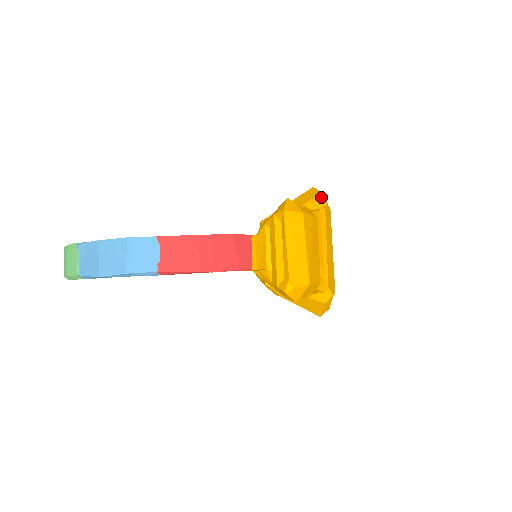
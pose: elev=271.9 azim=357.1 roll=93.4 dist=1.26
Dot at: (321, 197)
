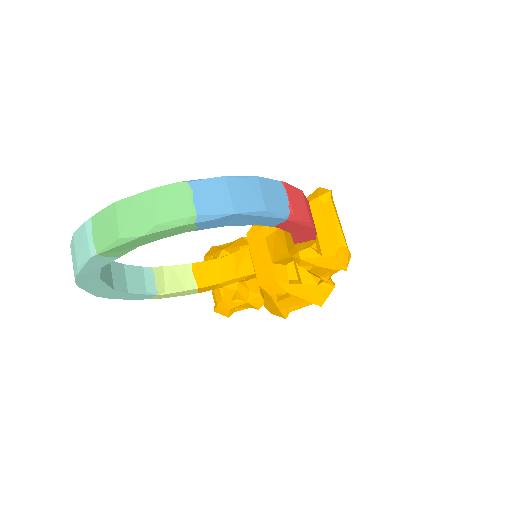
Dot at: occluded
